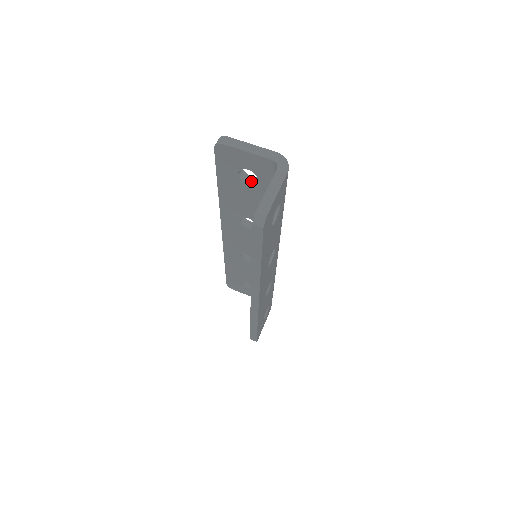
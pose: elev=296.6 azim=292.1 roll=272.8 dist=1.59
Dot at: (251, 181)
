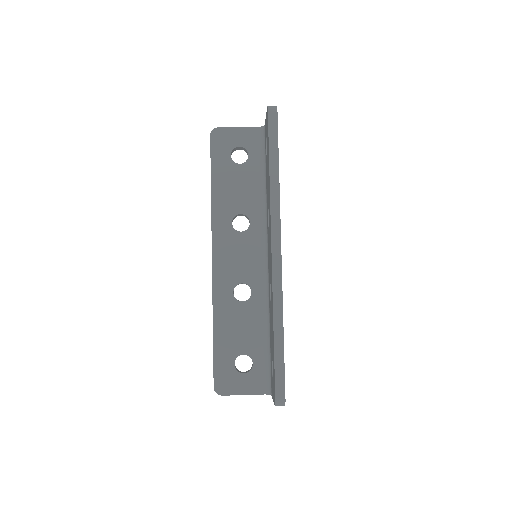
Dot at: (241, 164)
